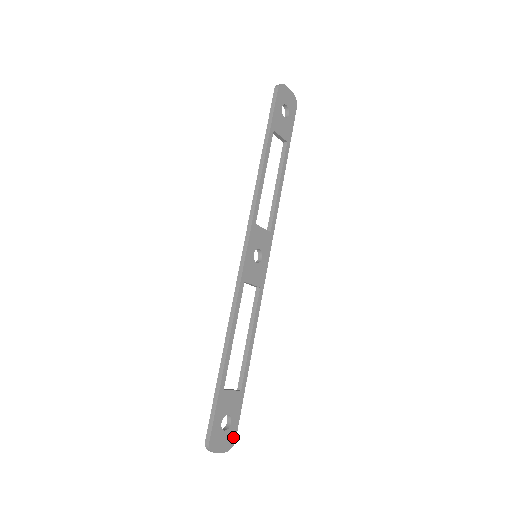
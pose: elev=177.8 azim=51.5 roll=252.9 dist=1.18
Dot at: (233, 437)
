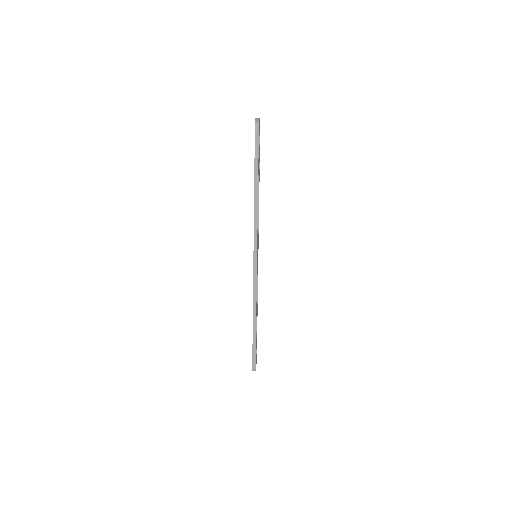
Dot at: occluded
